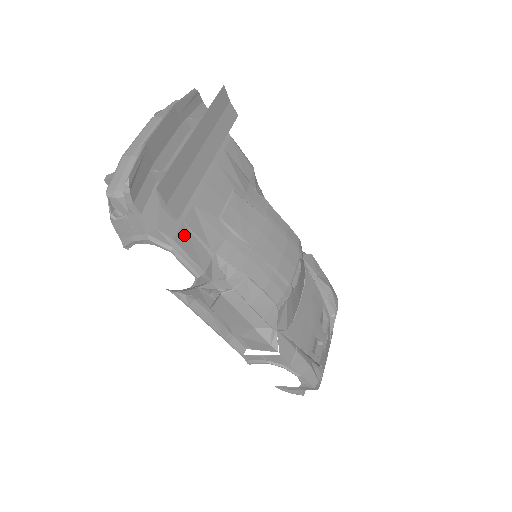
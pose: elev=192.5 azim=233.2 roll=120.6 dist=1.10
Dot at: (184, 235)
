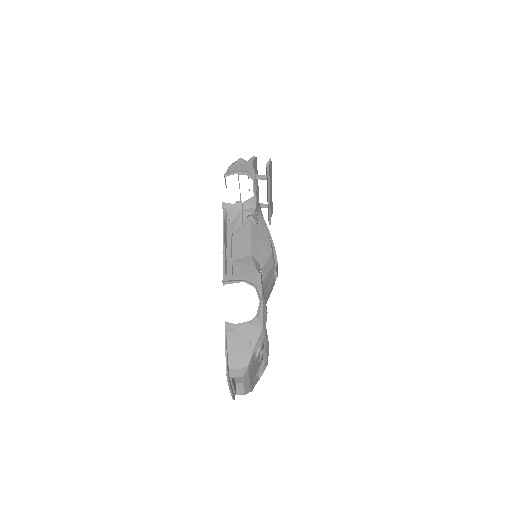
Dot at: occluded
